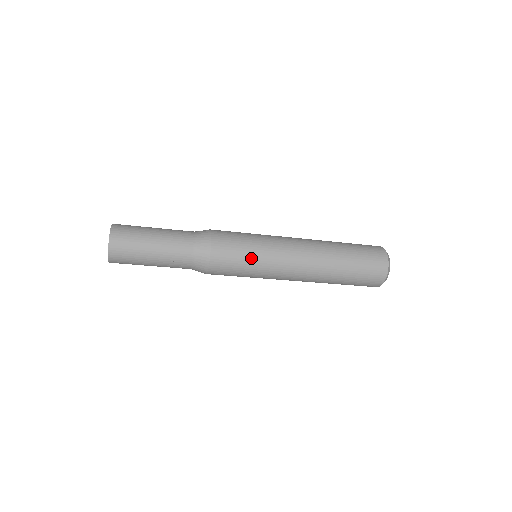
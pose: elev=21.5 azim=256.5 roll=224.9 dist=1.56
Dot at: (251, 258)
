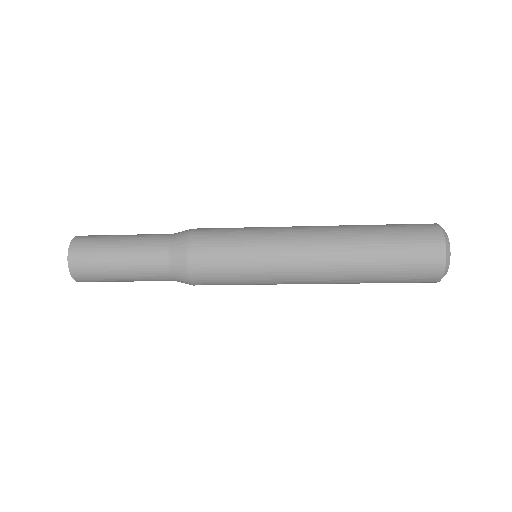
Dot at: (242, 280)
